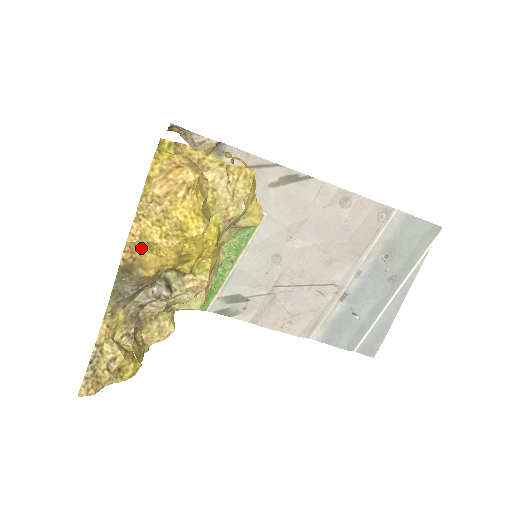
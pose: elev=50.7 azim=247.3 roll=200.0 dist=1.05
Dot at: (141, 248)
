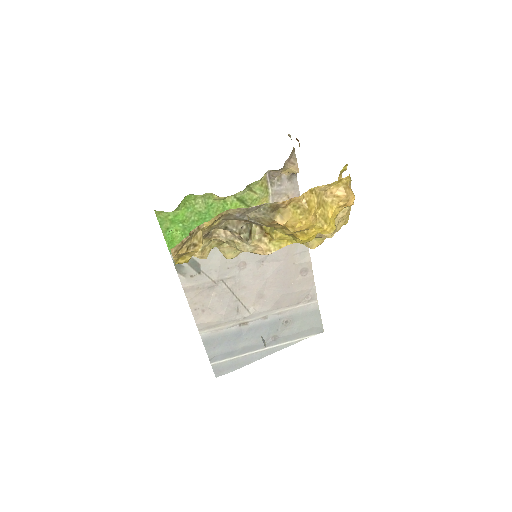
Dot at: (296, 206)
